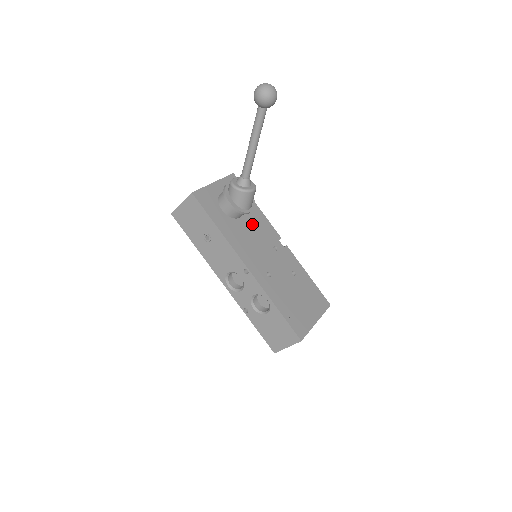
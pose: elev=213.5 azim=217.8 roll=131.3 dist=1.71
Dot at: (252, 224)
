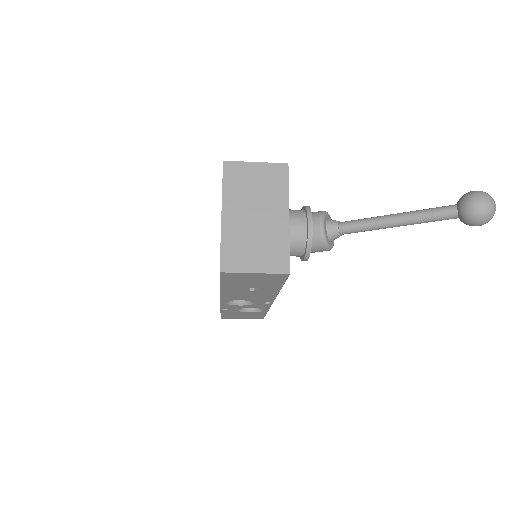
Dot at: occluded
